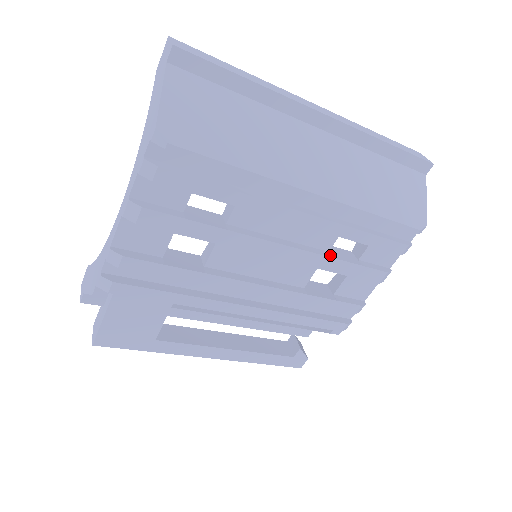
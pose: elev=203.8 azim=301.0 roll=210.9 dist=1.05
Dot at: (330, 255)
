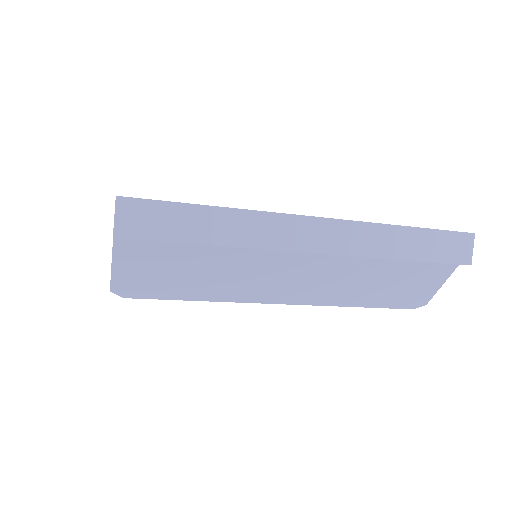
Dot at: occluded
